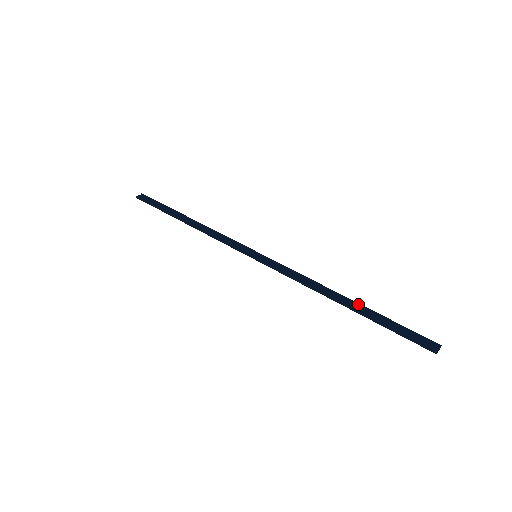
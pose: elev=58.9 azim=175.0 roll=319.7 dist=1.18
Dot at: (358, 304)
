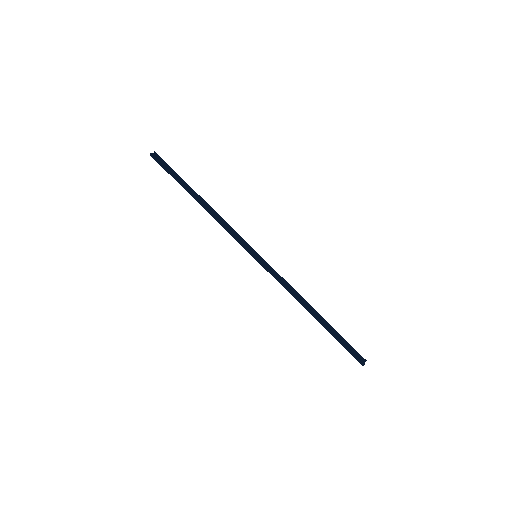
Dot at: (323, 319)
